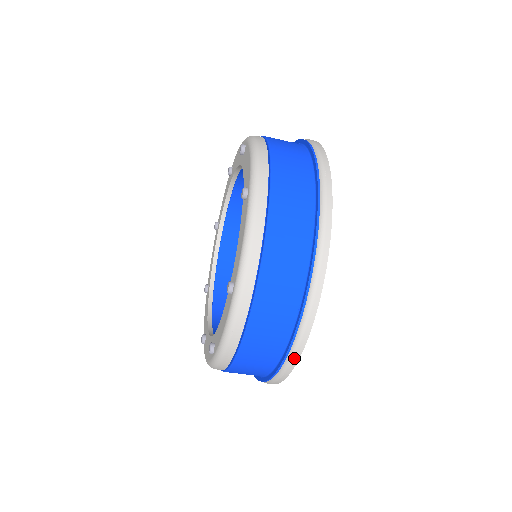
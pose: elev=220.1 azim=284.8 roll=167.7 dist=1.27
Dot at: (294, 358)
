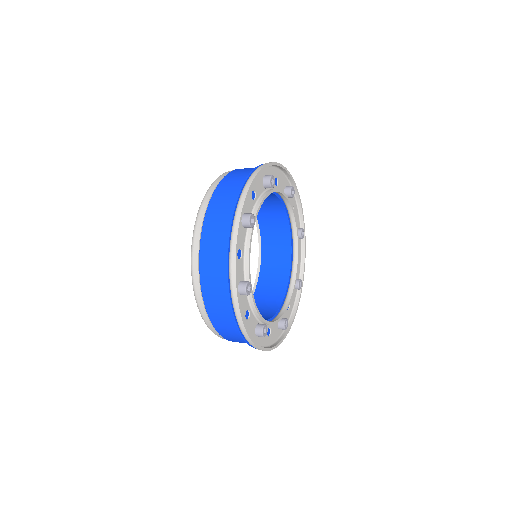
Dot at: occluded
